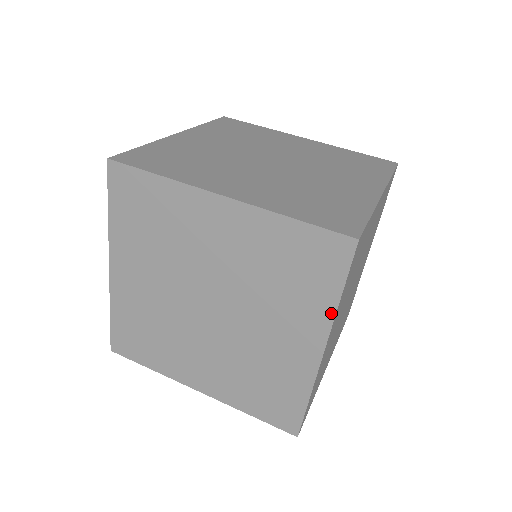
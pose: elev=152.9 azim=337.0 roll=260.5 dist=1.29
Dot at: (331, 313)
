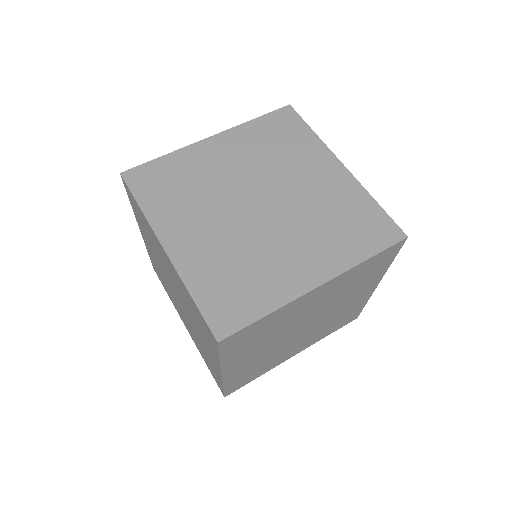
Dot at: (352, 264)
